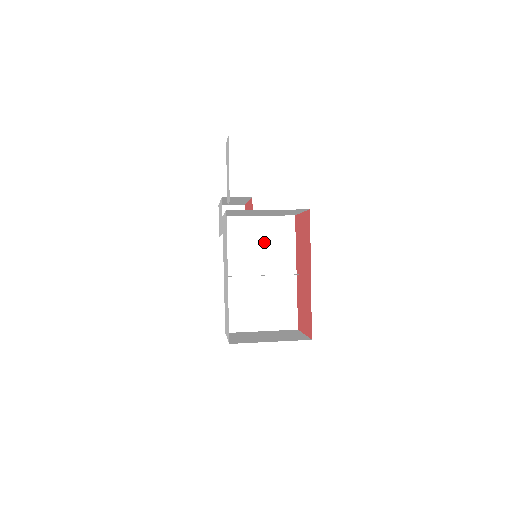
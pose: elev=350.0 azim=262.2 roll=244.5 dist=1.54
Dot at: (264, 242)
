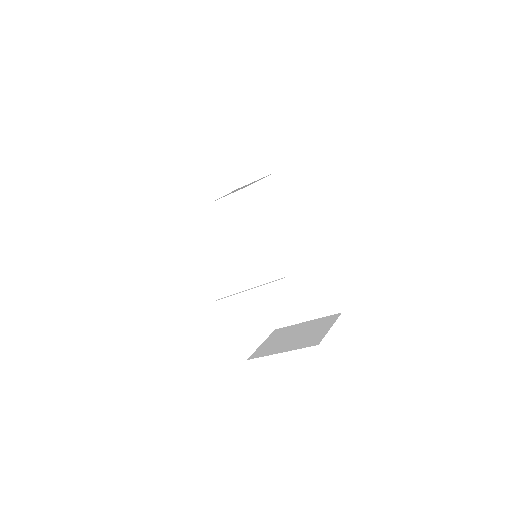
Dot at: (268, 231)
